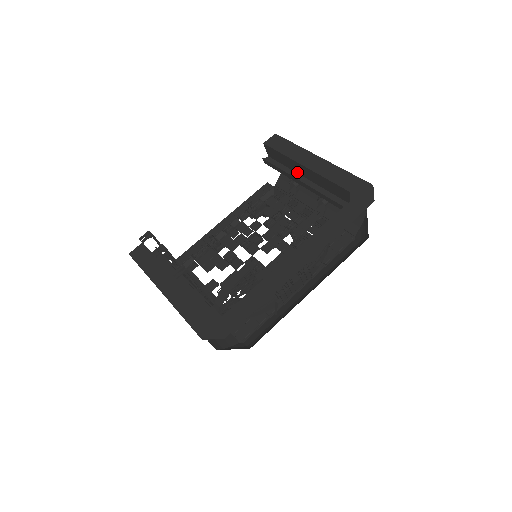
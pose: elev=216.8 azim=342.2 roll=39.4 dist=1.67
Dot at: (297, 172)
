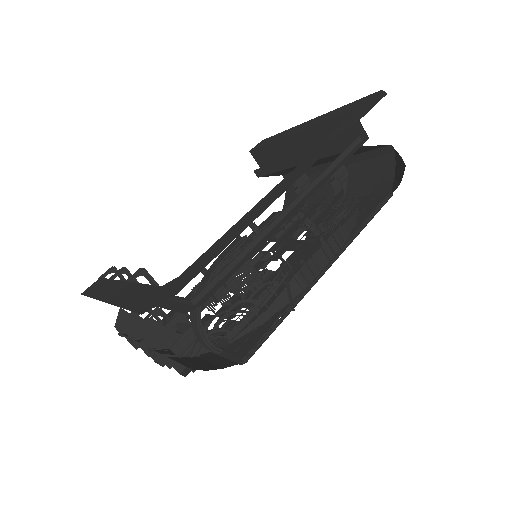
Dot at: (293, 156)
